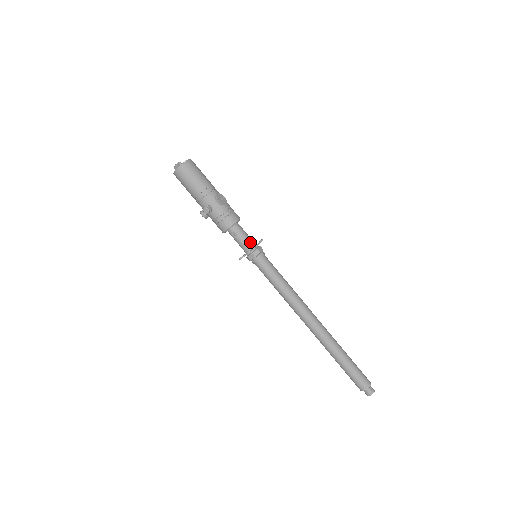
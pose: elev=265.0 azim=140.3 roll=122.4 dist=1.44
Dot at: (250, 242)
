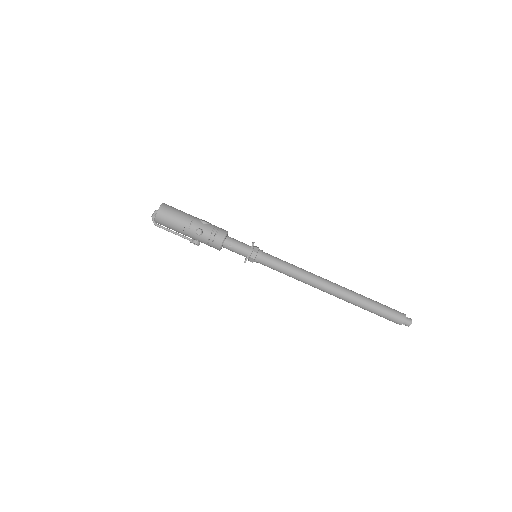
Dot at: (246, 245)
